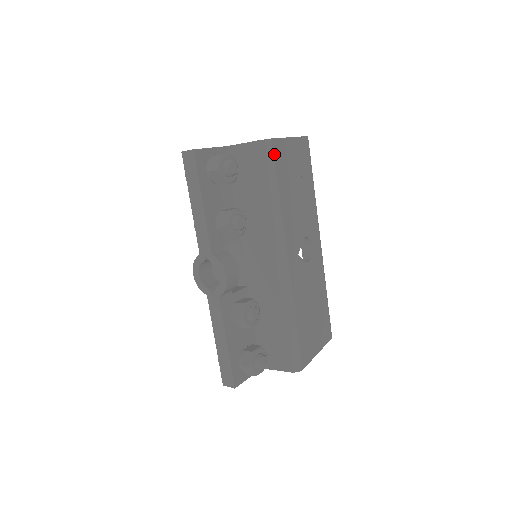
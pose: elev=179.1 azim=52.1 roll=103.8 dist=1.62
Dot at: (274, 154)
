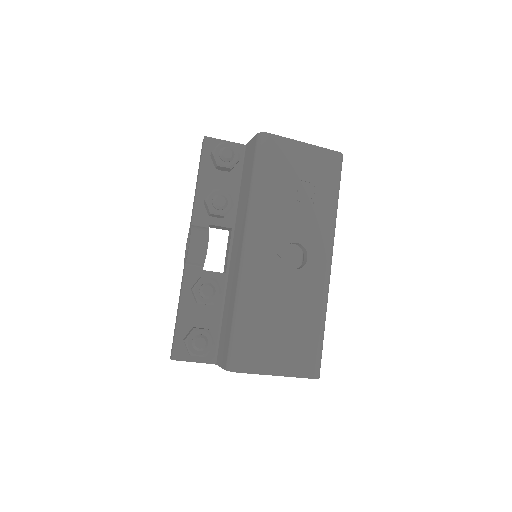
Dot at: (268, 147)
